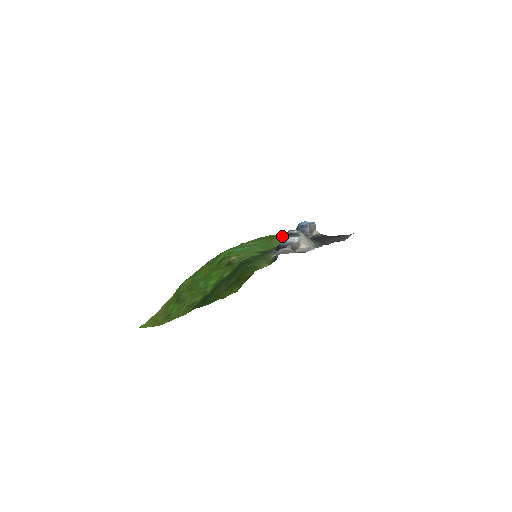
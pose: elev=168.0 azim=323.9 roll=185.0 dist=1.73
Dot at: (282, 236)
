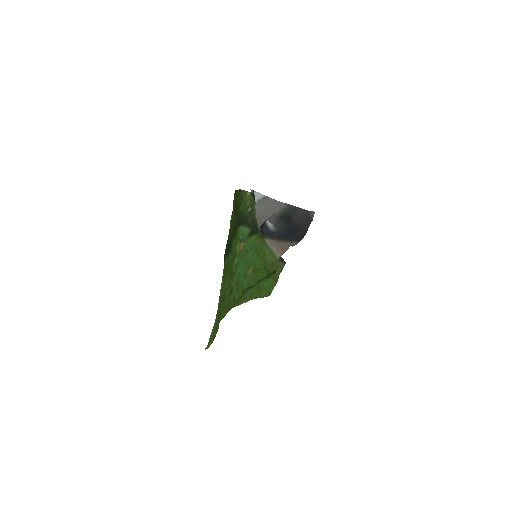
Dot at: (272, 264)
